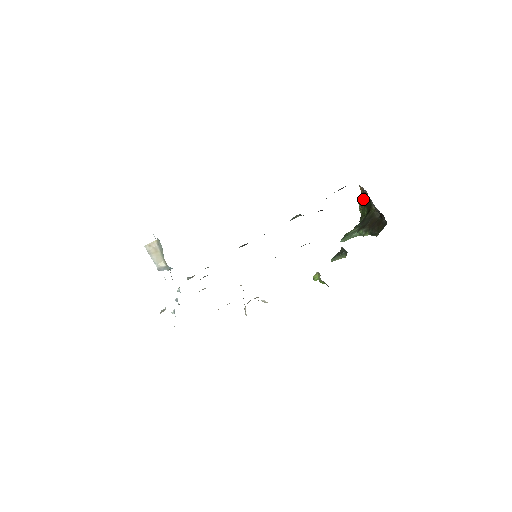
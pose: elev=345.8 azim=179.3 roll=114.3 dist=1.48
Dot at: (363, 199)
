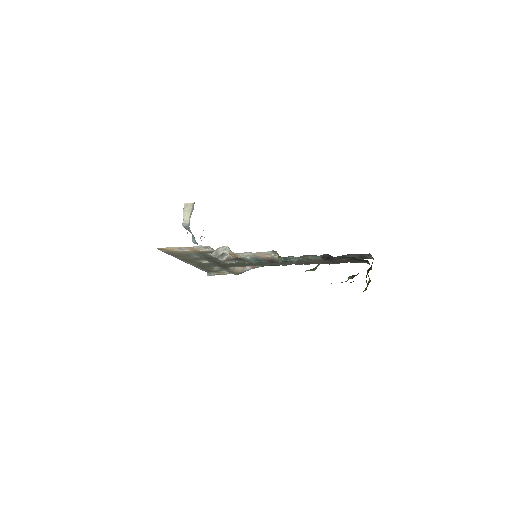
Dot at: occluded
